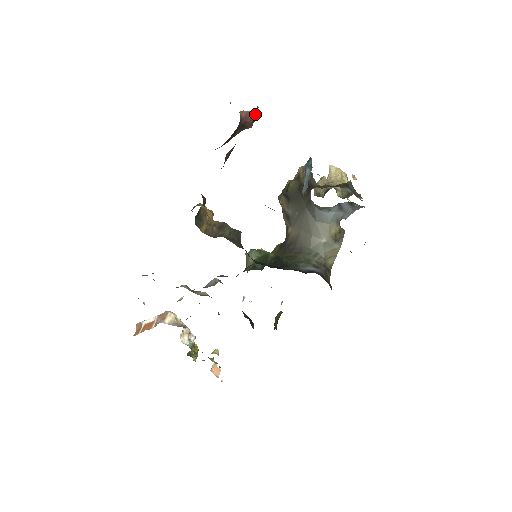
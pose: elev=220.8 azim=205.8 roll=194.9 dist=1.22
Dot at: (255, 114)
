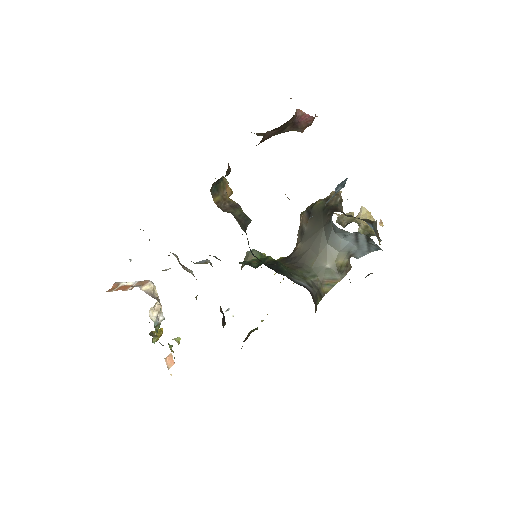
Dot at: (311, 119)
